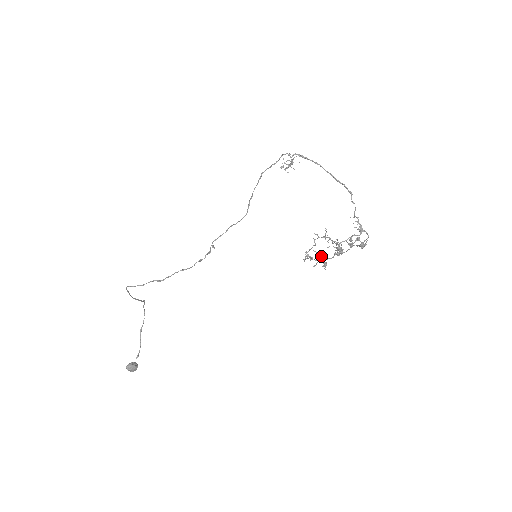
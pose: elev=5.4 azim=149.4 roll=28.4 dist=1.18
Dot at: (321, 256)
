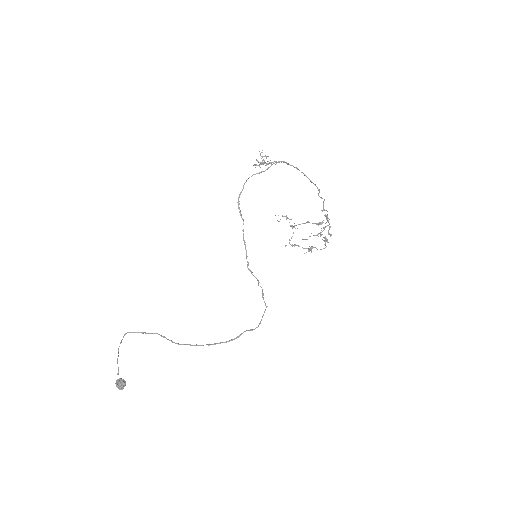
Dot at: (313, 247)
